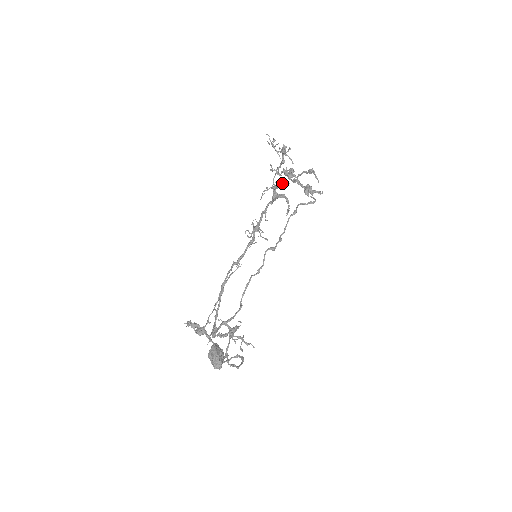
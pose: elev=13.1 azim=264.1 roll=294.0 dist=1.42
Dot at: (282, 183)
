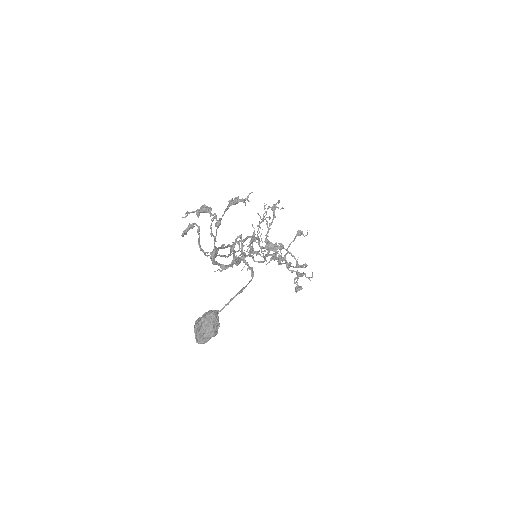
Dot at: occluded
